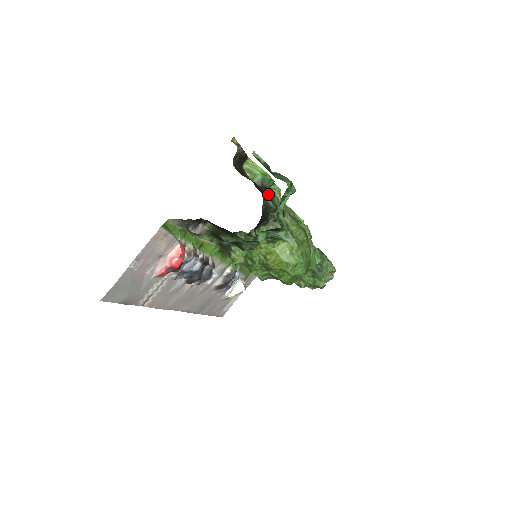
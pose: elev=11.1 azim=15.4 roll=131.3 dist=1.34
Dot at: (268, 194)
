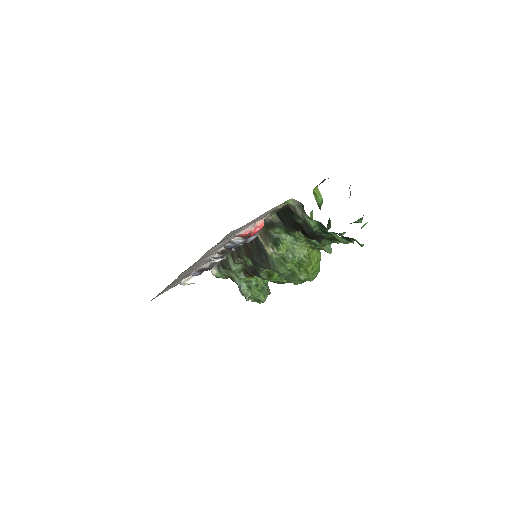
Dot at: occluded
